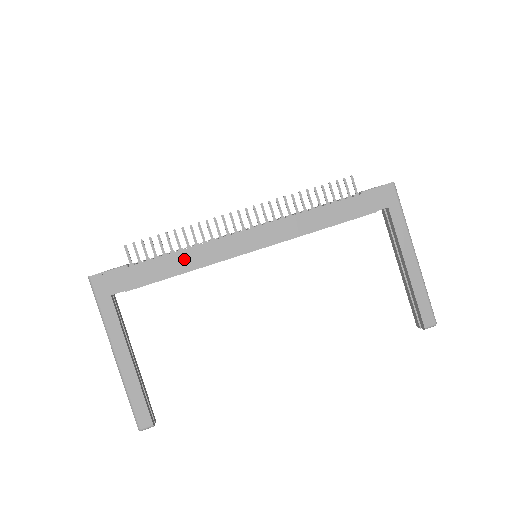
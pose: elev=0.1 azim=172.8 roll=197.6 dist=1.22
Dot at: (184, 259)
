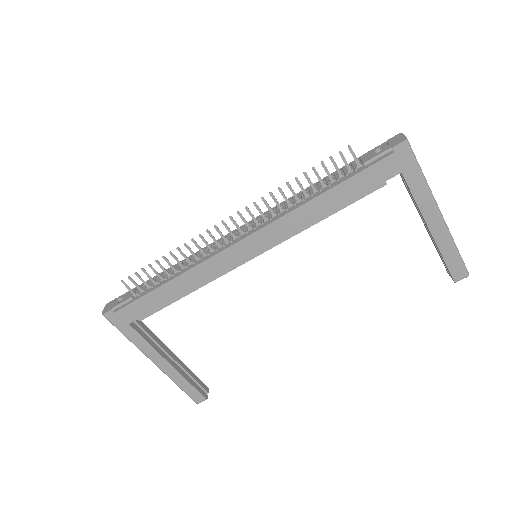
Dot at: (183, 283)
